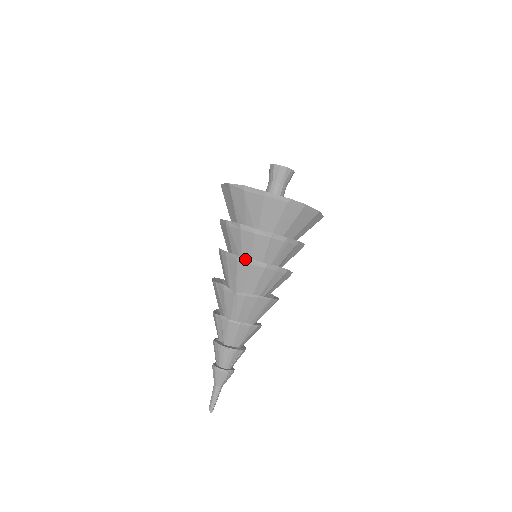
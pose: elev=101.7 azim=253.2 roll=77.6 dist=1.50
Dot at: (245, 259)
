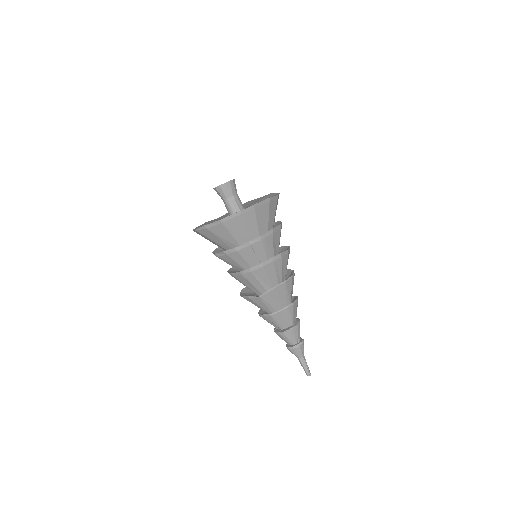
Dot at: (246, 271)
